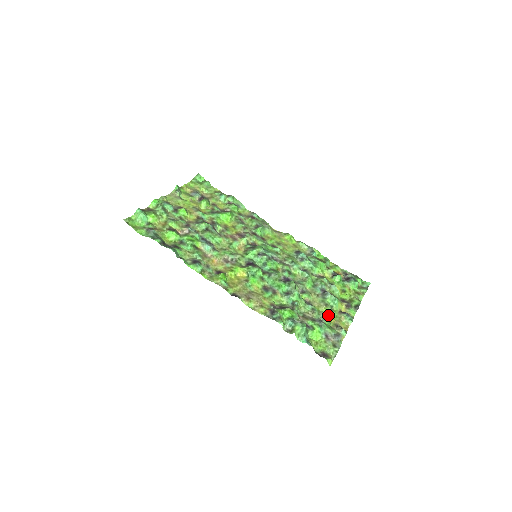
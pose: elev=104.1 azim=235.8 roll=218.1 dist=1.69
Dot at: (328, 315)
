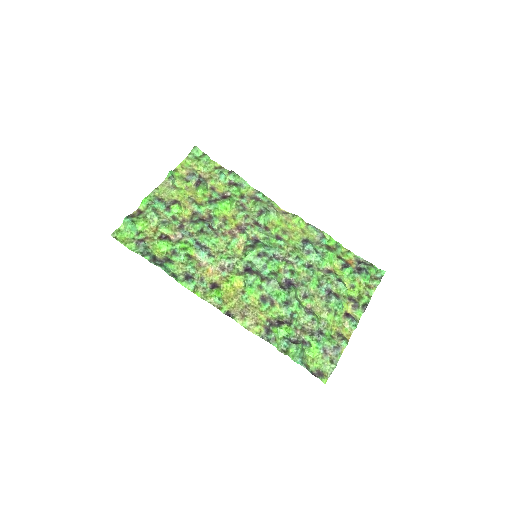
Dot at: (330, 321)
